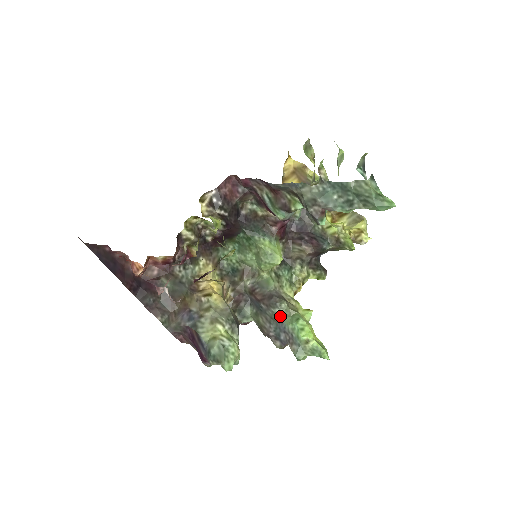
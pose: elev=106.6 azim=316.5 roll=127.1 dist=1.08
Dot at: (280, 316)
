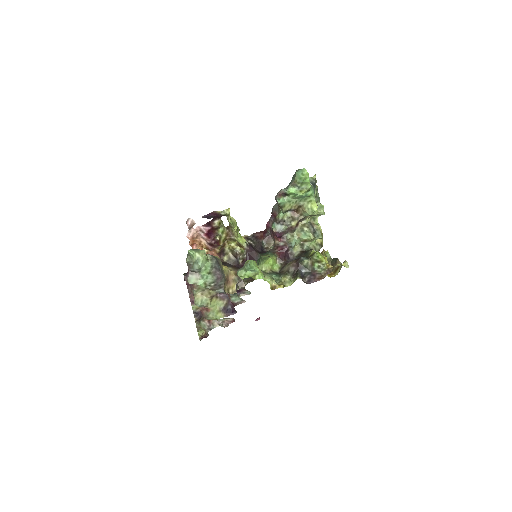
Dot at: occluded
